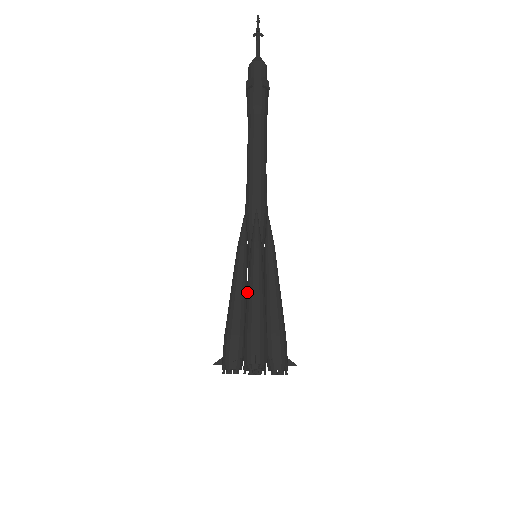
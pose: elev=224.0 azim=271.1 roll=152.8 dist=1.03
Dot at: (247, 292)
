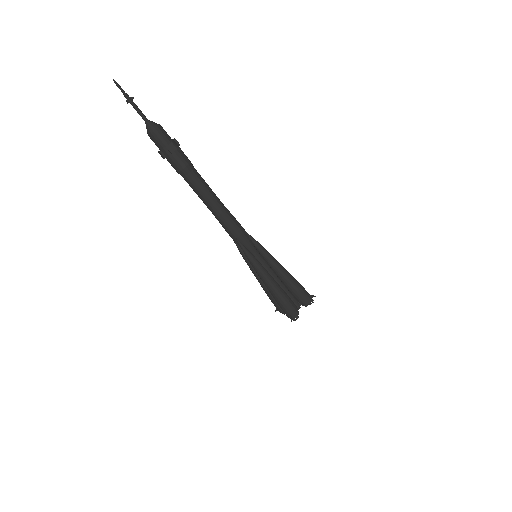
Dot at: (265, 285)
